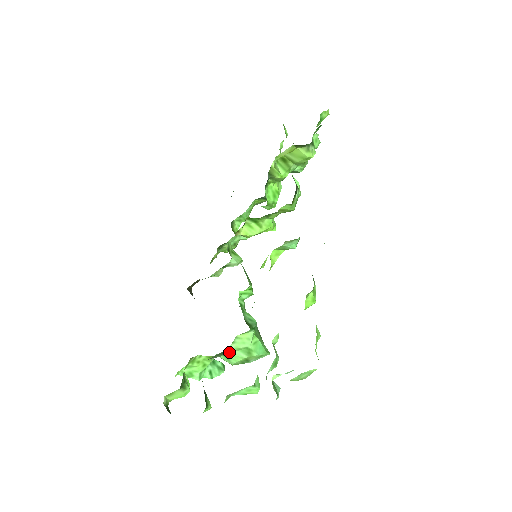
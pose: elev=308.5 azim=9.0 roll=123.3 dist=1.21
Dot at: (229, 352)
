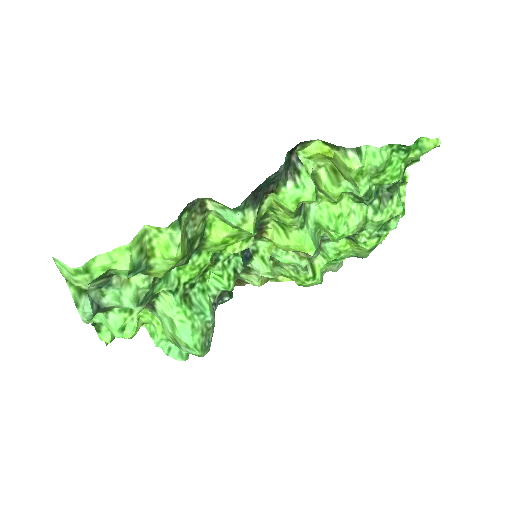
Dot at: (160, 314)
